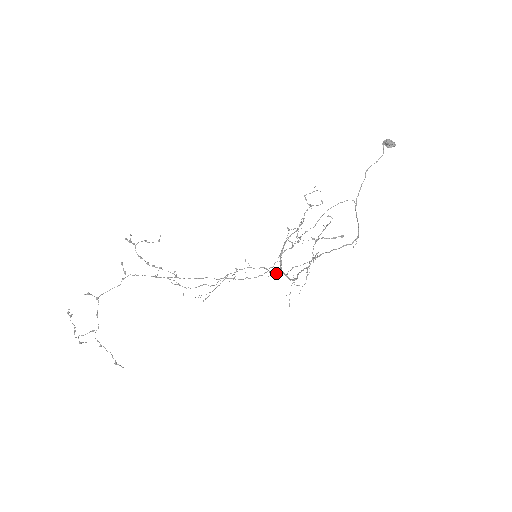
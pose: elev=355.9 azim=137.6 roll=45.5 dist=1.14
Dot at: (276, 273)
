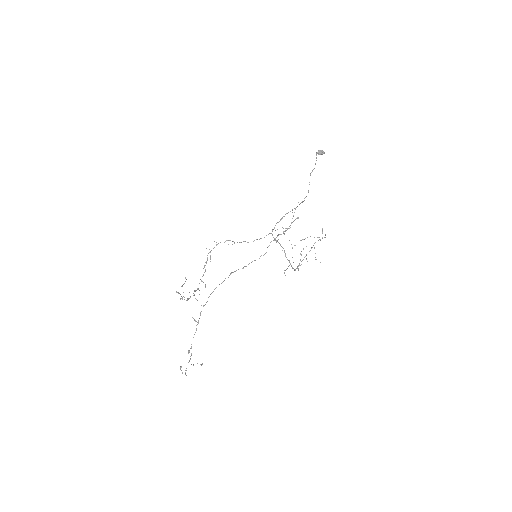
Dot at: (240, 242)
